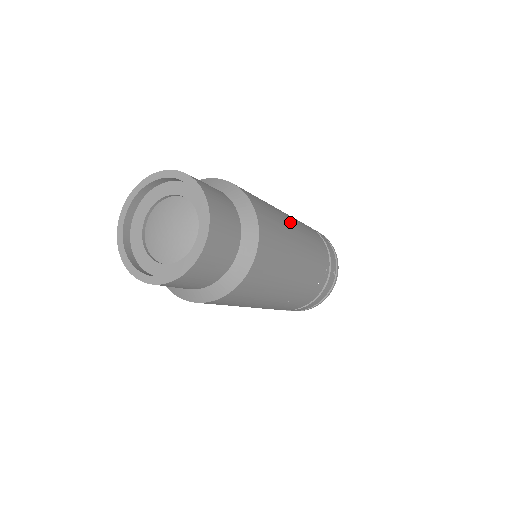
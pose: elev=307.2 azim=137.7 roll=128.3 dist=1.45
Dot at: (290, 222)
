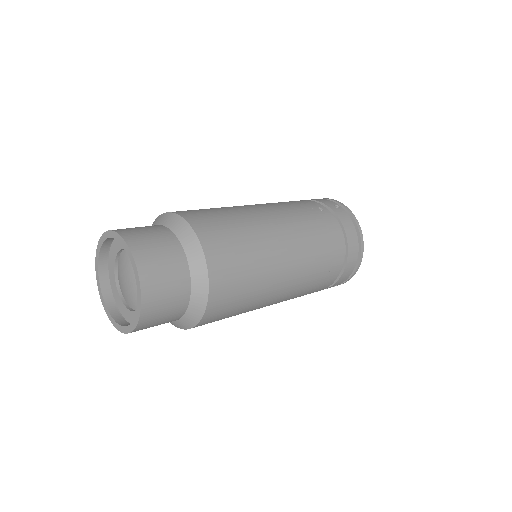
Dot at: (279, 283)
